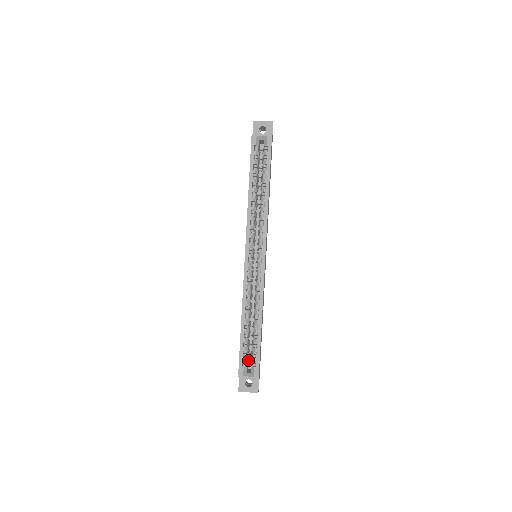
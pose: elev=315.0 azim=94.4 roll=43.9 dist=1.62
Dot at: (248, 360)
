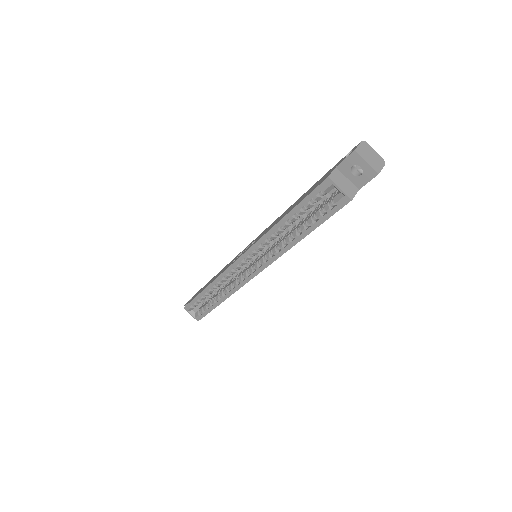
Dot at: occluded
